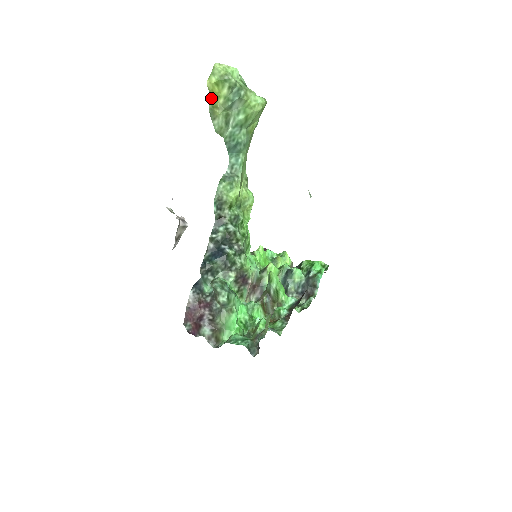
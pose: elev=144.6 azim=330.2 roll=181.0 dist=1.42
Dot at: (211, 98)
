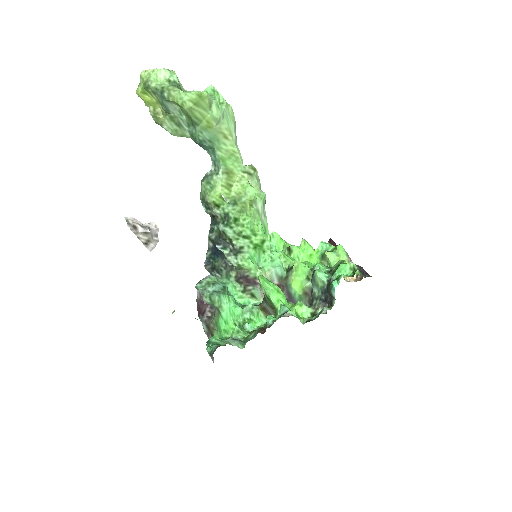
Dot at: (149, 106)
